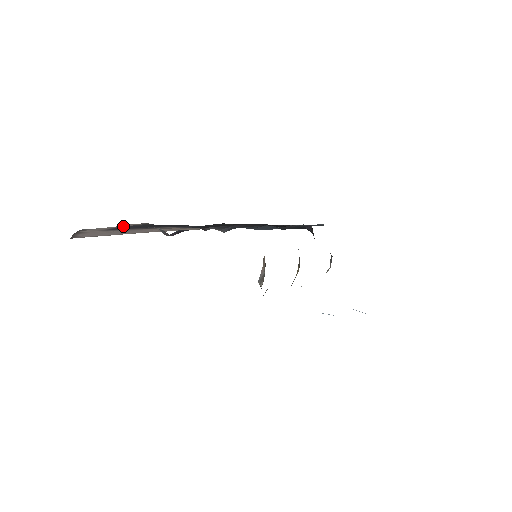
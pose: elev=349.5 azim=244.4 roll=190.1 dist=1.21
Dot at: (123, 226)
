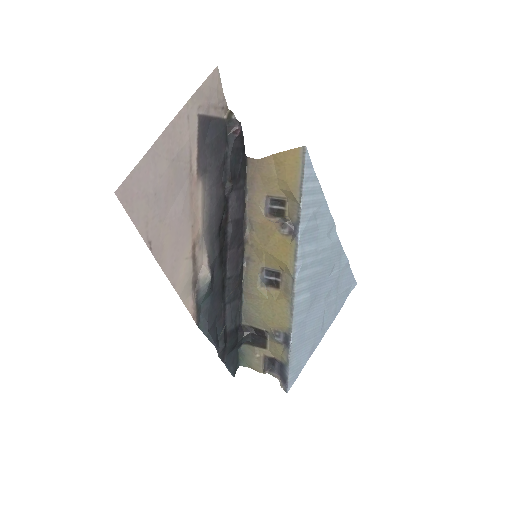
Dot at: (218, 105)
